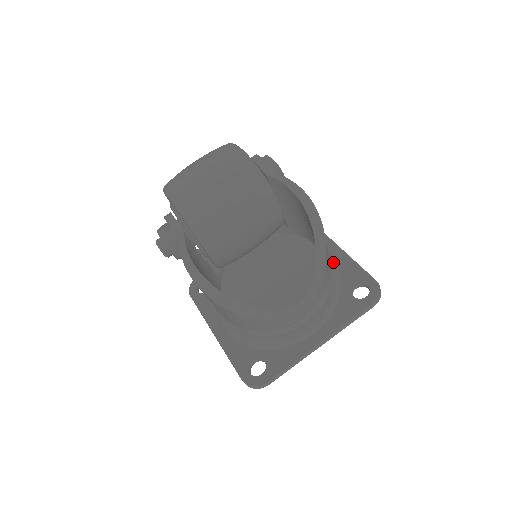
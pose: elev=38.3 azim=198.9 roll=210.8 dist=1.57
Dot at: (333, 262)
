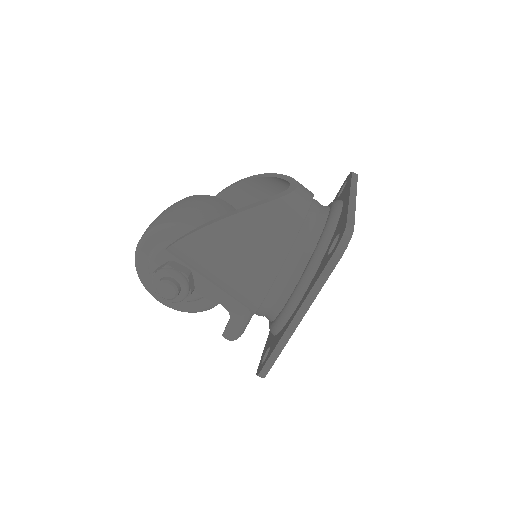
Dot at: occluded
